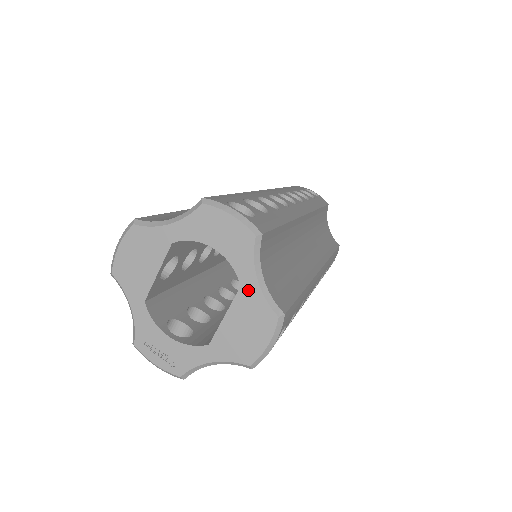
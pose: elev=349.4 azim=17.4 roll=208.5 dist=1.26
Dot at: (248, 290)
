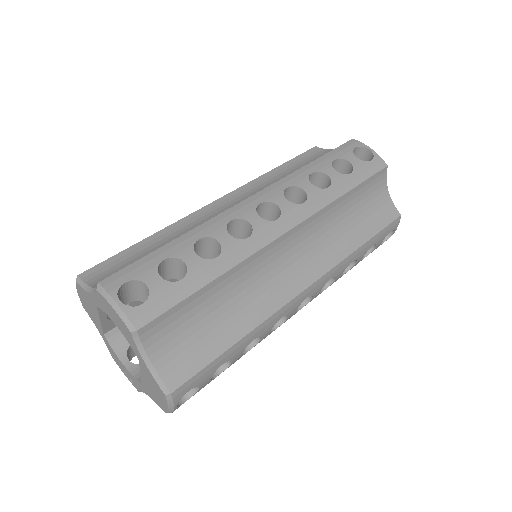
Dot at: (143, 366)
